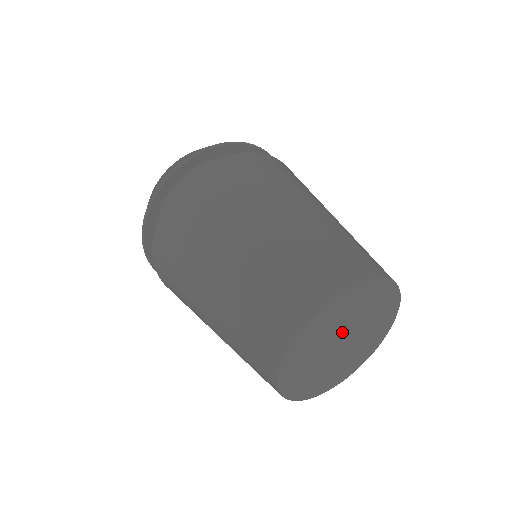
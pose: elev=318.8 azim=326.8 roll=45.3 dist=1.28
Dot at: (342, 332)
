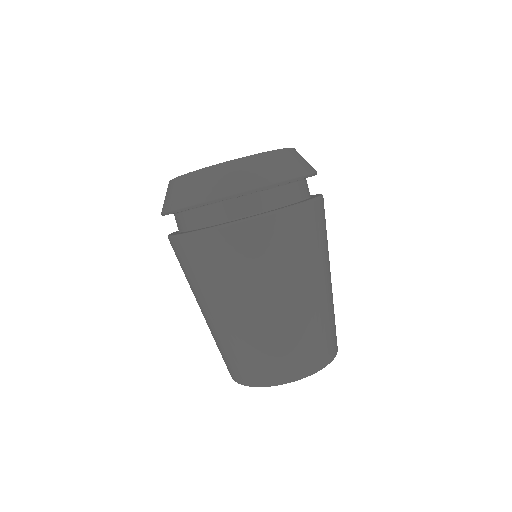
Dot at: occluded
